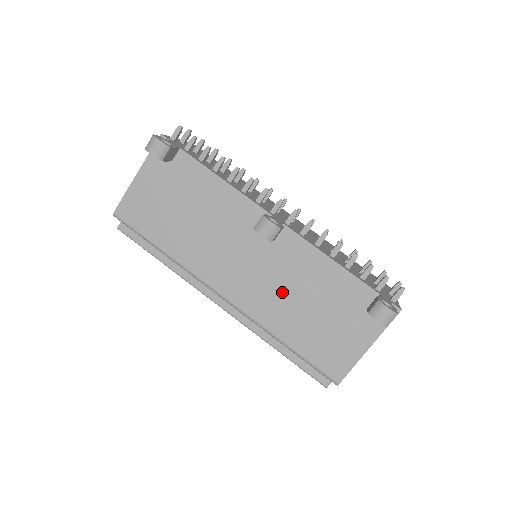
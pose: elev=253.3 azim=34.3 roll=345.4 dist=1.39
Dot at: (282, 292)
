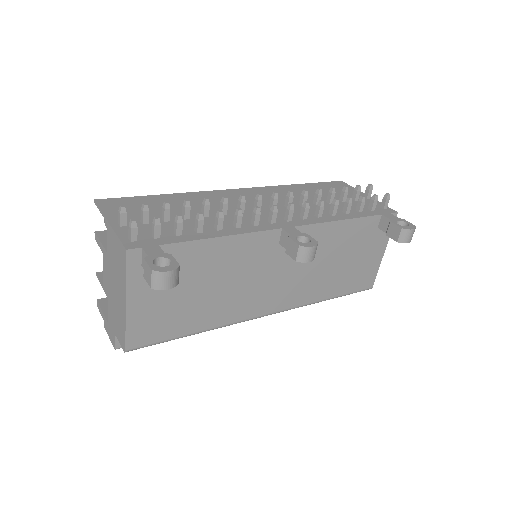
Dot at: (314, 272)
